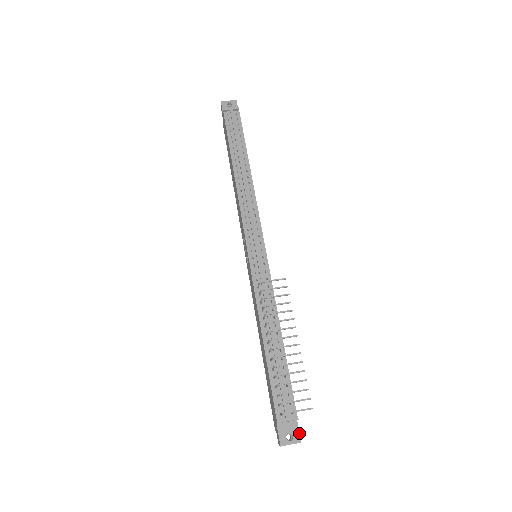
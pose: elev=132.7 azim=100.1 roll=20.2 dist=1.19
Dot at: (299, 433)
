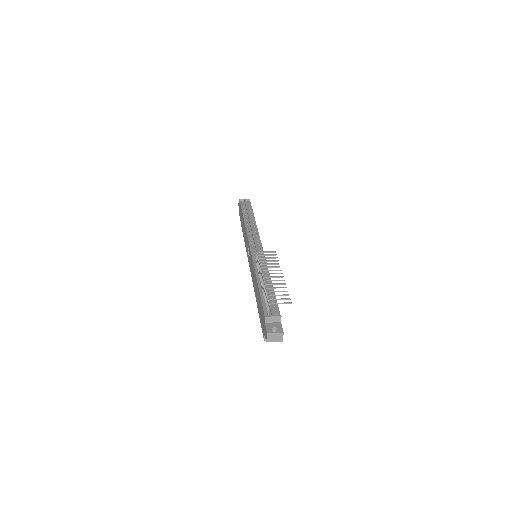
Dot at: (282, 328)
